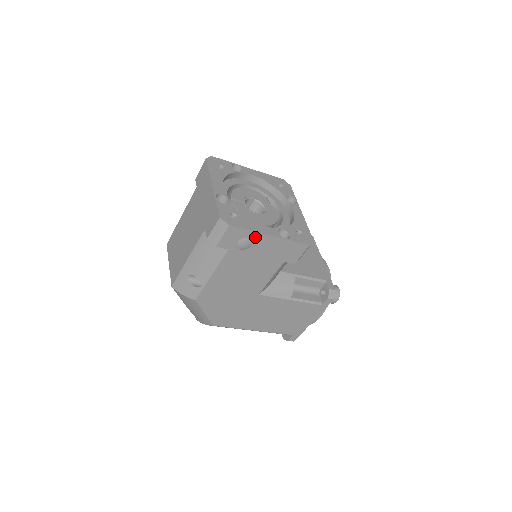
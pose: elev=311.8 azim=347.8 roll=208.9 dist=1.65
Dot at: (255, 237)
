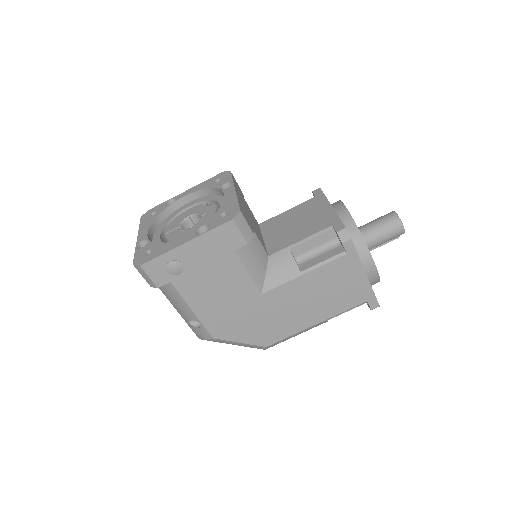
Dot at: (175, 255)
